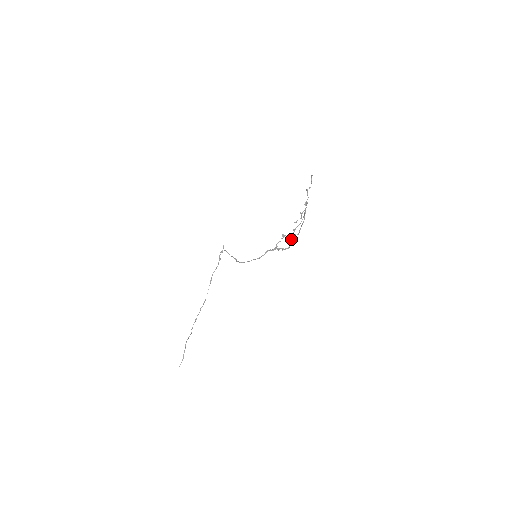
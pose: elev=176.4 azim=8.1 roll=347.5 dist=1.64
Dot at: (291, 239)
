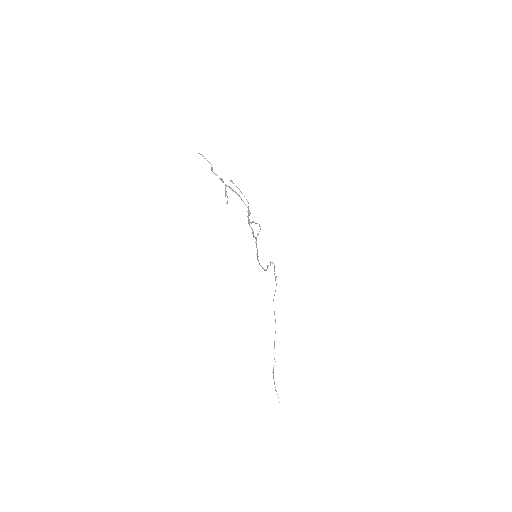
Dot at: (248, 222)
